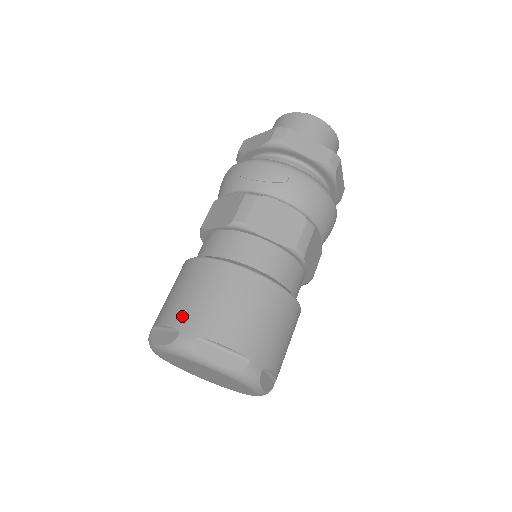
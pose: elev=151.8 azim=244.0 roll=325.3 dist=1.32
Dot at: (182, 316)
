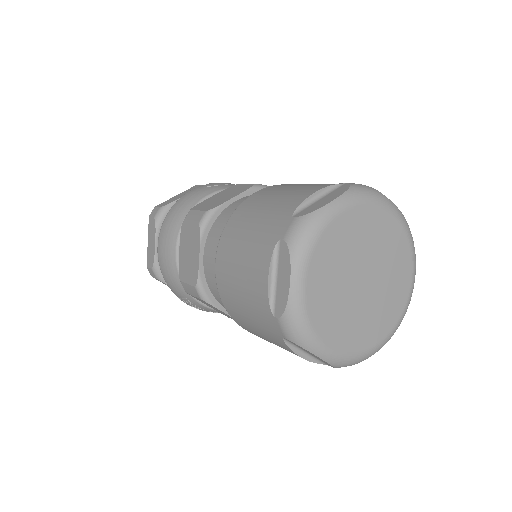
Dot at: (325, 184)
